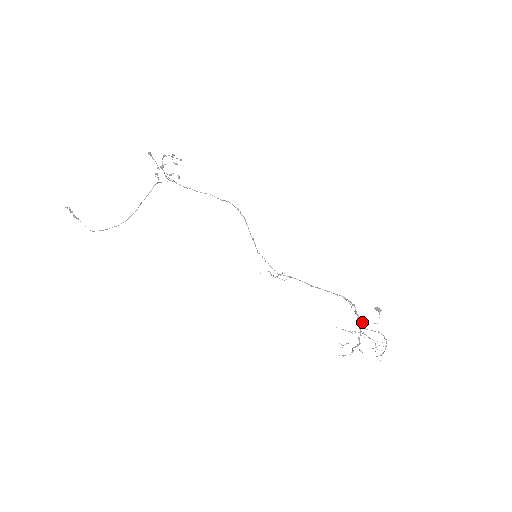
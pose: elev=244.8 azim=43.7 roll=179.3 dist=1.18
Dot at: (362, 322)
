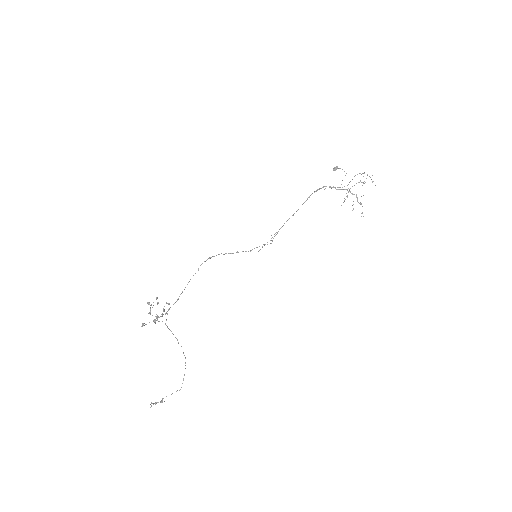
Dot at: occluded
